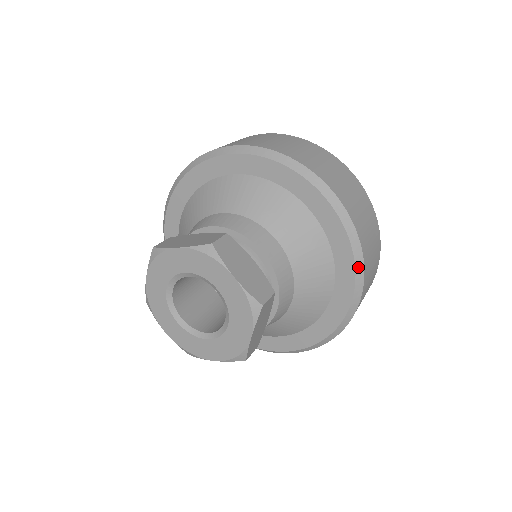
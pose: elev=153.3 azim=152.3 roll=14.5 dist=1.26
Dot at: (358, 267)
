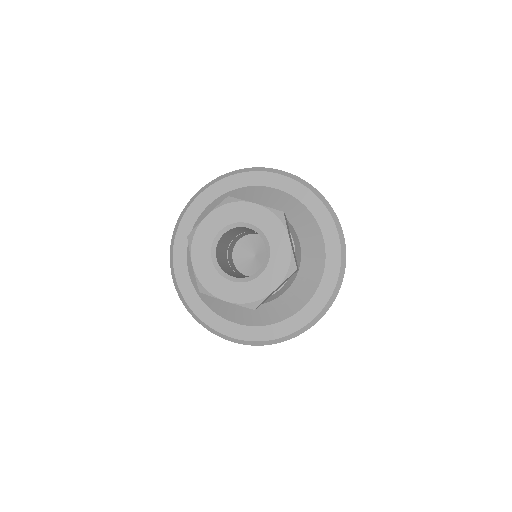
Dot at: (336, 289)
